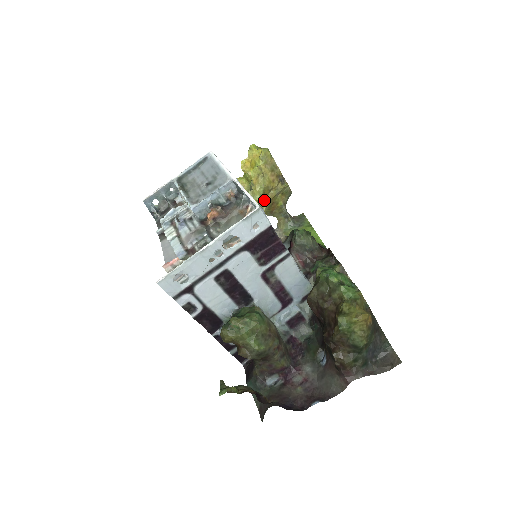
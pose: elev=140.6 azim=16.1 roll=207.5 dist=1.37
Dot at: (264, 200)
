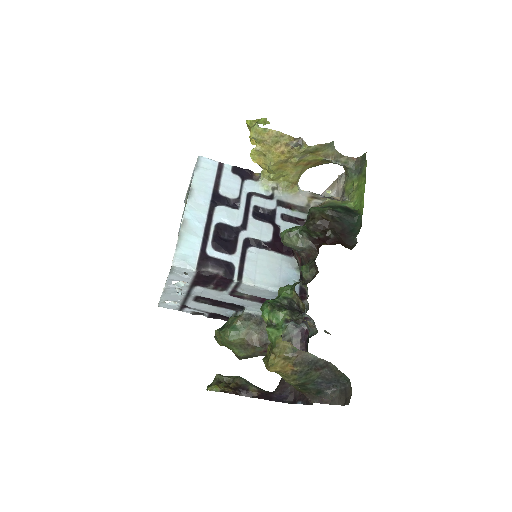
Dot at: (285, 172)
